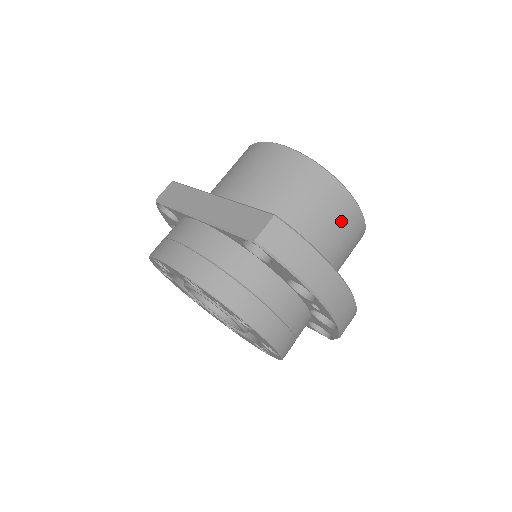
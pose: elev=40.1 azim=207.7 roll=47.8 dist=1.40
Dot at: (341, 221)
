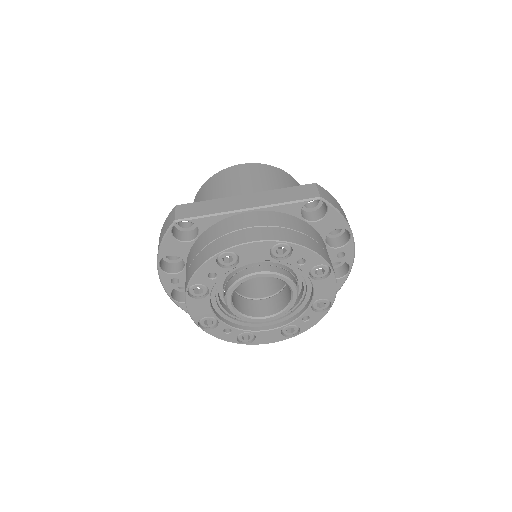
Dot at: occluded
